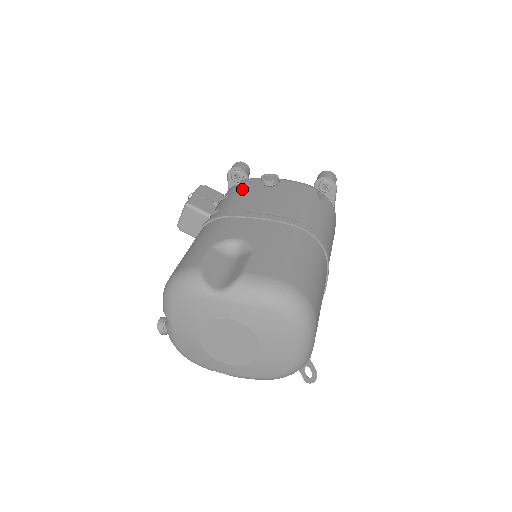
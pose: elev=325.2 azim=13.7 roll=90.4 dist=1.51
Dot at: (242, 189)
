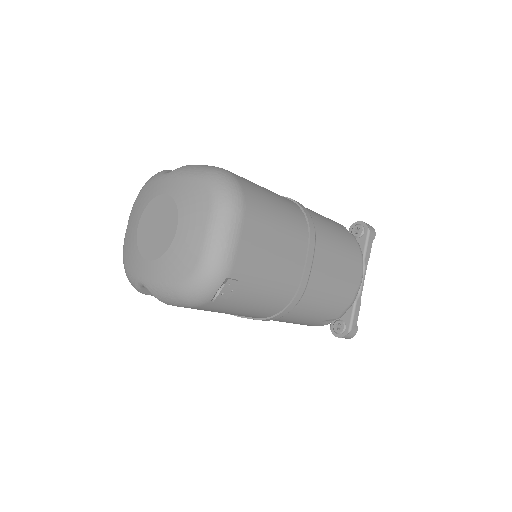
Dot at: occluded
